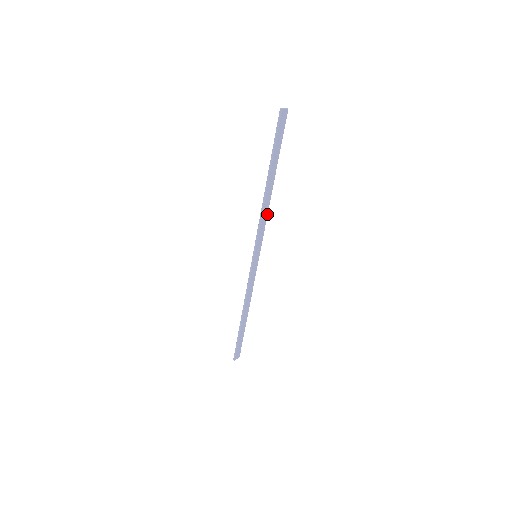
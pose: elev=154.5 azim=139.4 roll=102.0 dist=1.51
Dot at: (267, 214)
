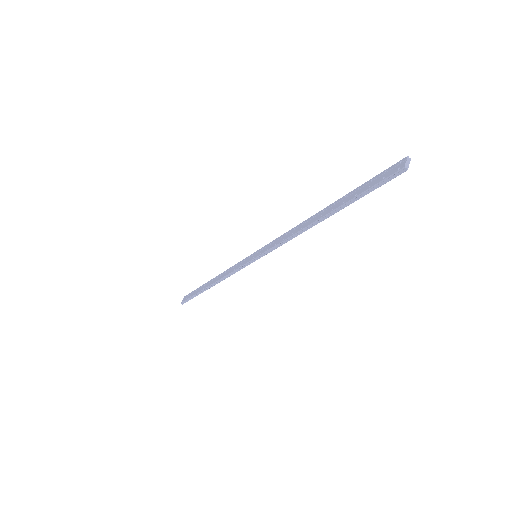
Dot at: occluded
